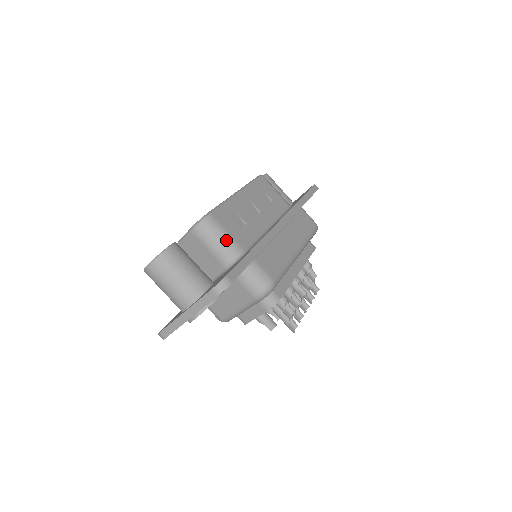
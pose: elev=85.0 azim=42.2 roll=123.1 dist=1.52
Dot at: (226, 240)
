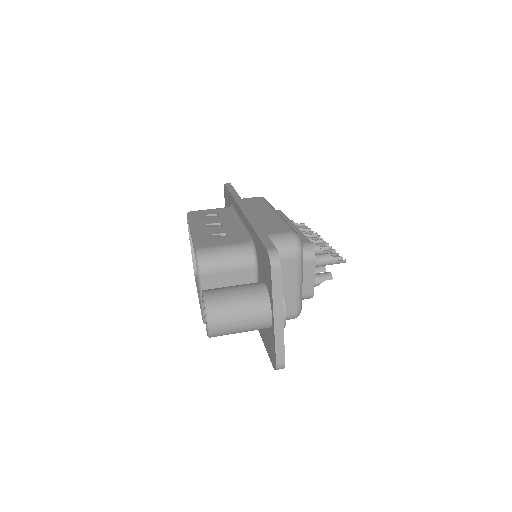
Dot at: (230, 249)
